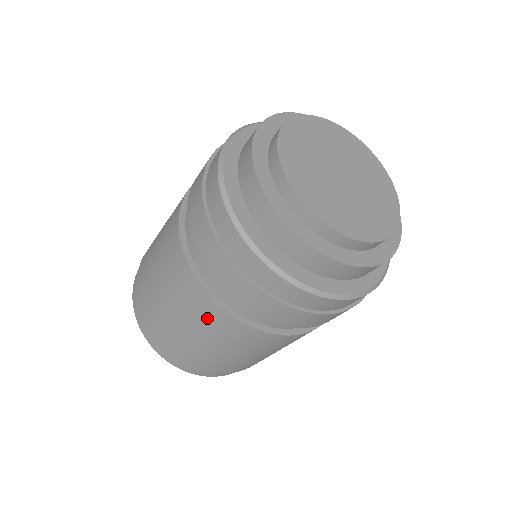
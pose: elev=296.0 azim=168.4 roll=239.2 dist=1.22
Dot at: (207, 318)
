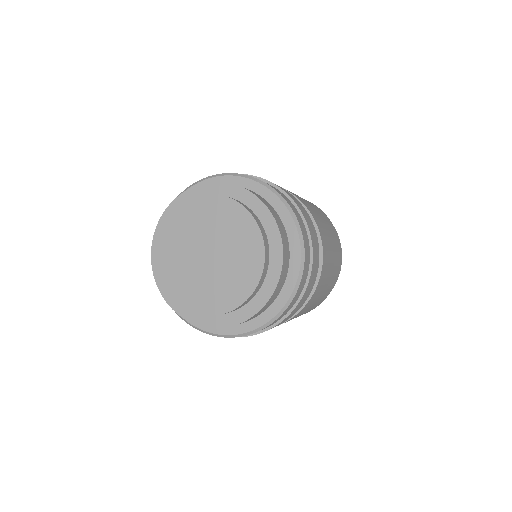
Dot at: occluded
